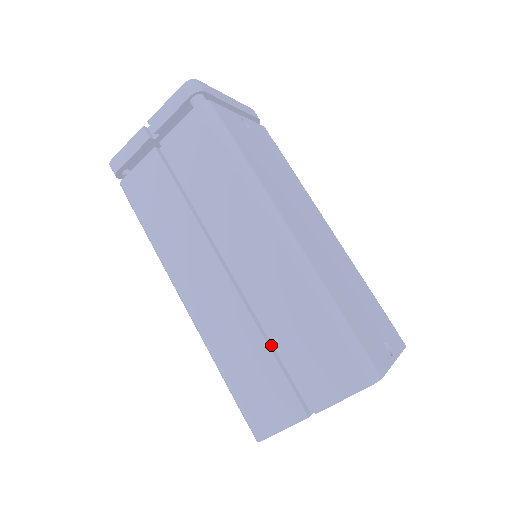
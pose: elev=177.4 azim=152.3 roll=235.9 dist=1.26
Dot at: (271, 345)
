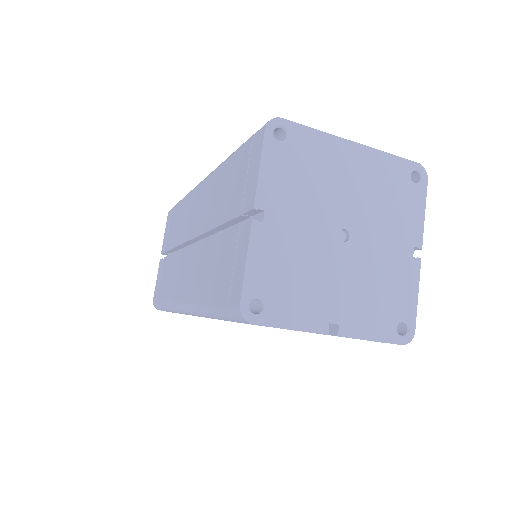
Dot at: occluded
